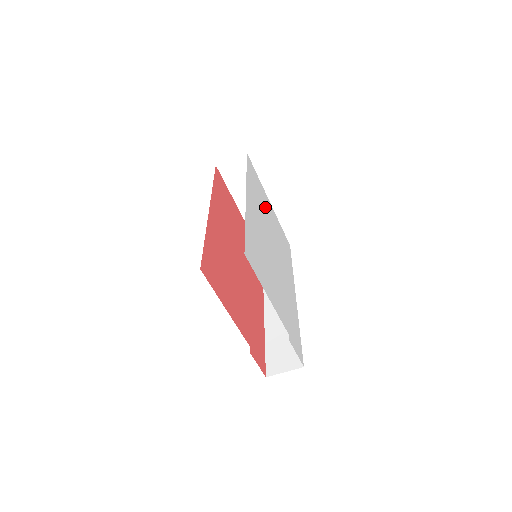
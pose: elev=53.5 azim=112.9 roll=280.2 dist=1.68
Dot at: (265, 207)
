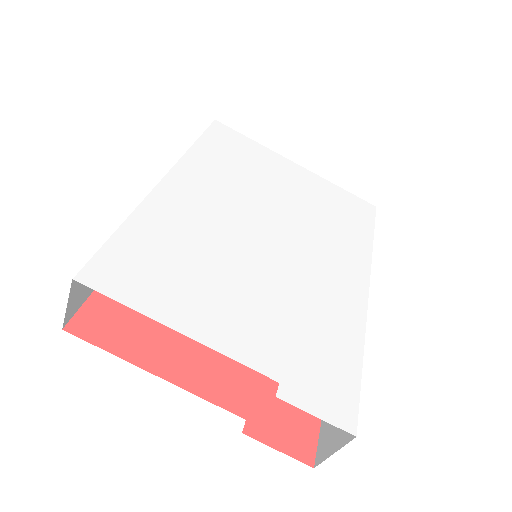
Dot at: (264, 176)
